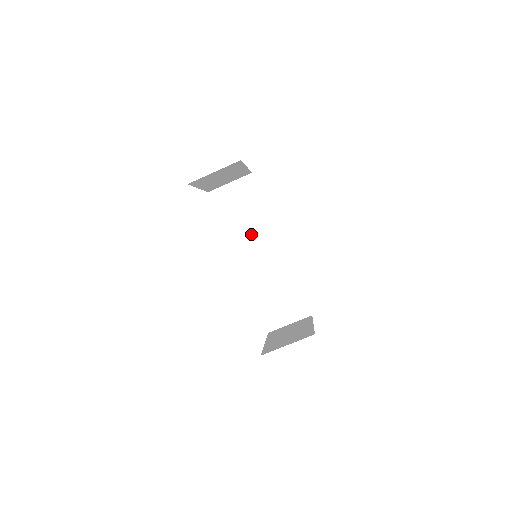
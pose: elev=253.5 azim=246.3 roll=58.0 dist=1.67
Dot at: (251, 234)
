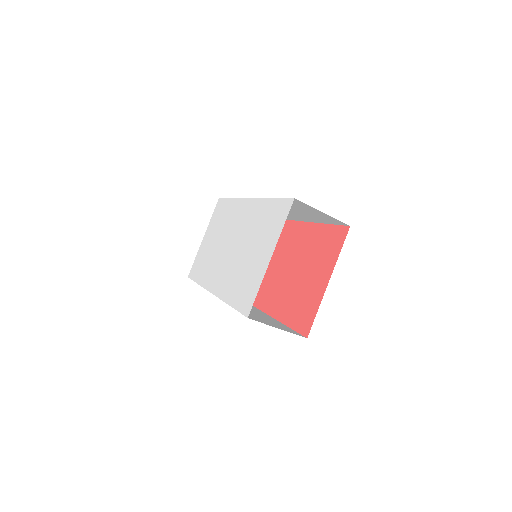
Dot at: occluded
